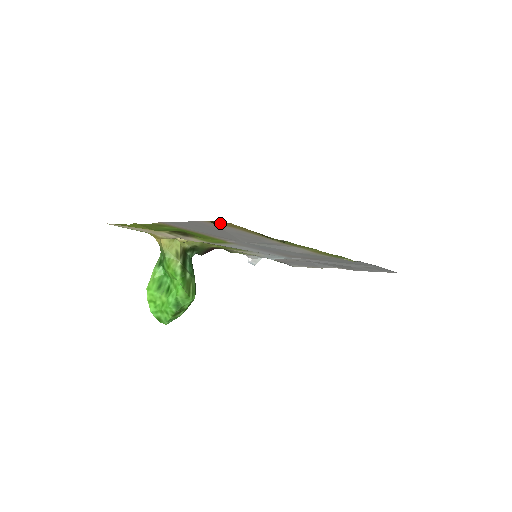
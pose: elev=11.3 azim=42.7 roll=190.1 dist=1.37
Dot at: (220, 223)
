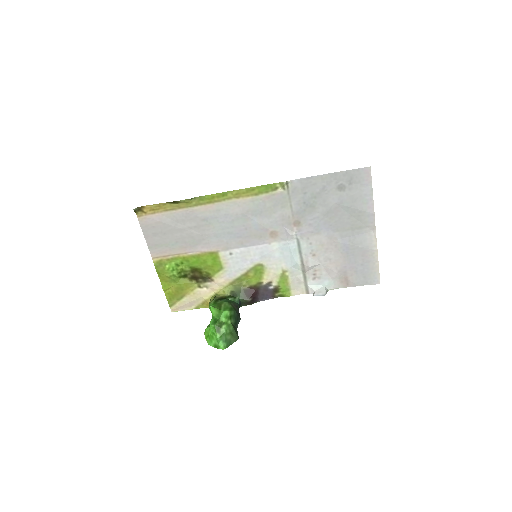
Dot at: (136, 208)
